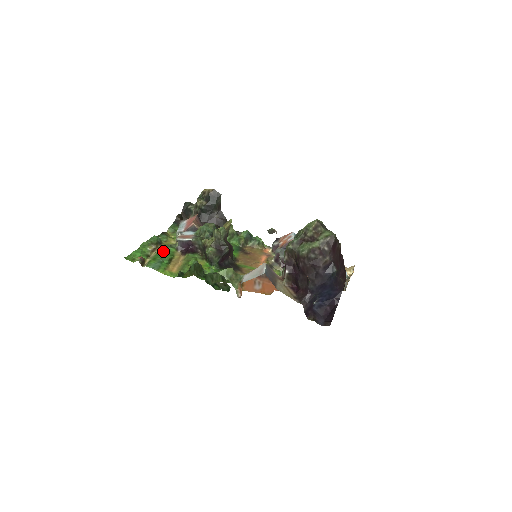
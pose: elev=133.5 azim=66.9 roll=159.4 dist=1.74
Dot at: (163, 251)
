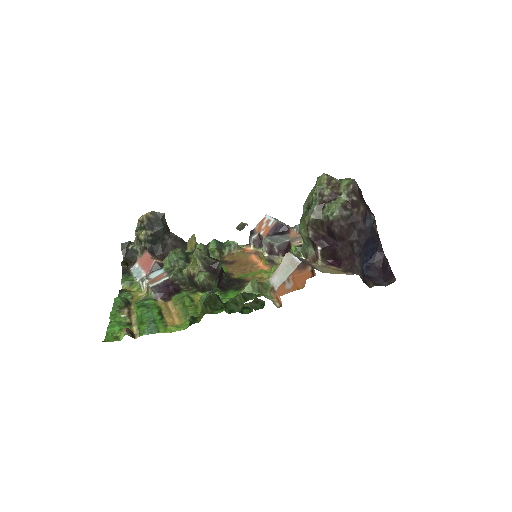
Dot at: (143, 309)
